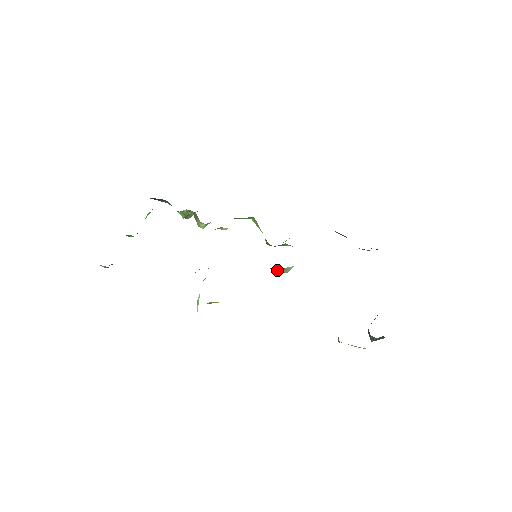
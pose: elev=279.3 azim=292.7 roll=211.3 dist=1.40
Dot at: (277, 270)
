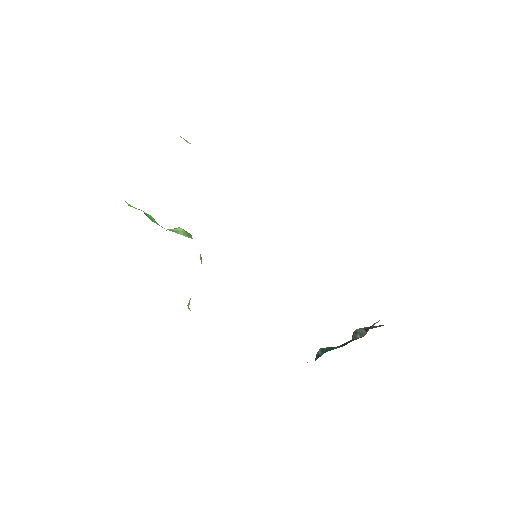
Dot at: occluded
